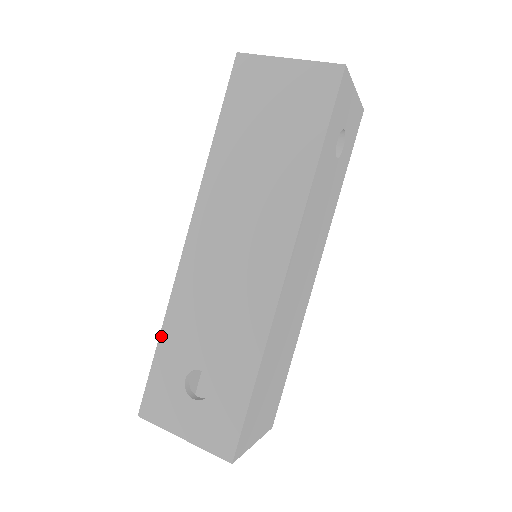
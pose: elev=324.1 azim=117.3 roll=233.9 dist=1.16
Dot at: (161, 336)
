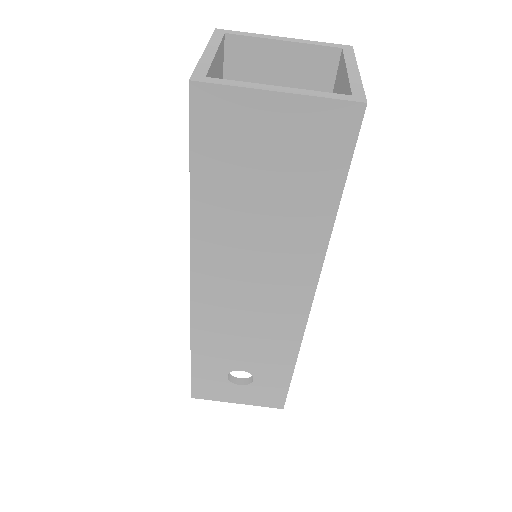
Dot at: (192, 356)
